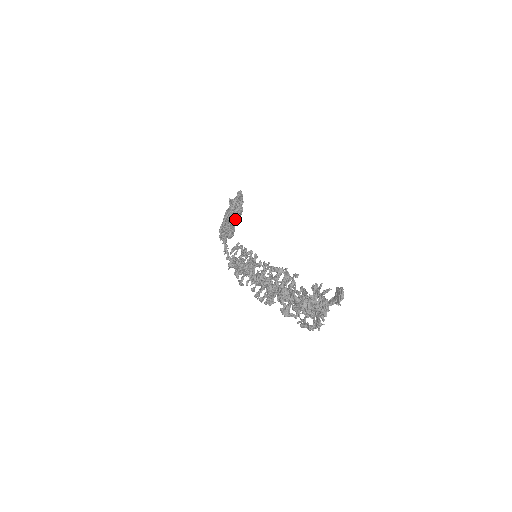
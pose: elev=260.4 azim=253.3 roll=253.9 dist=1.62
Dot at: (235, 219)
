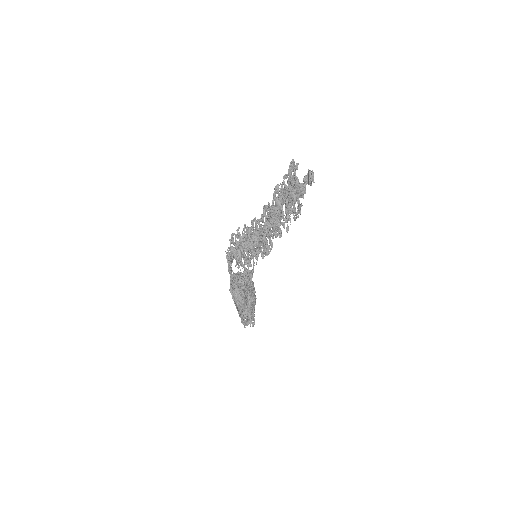
Dot at: (247, 293)
